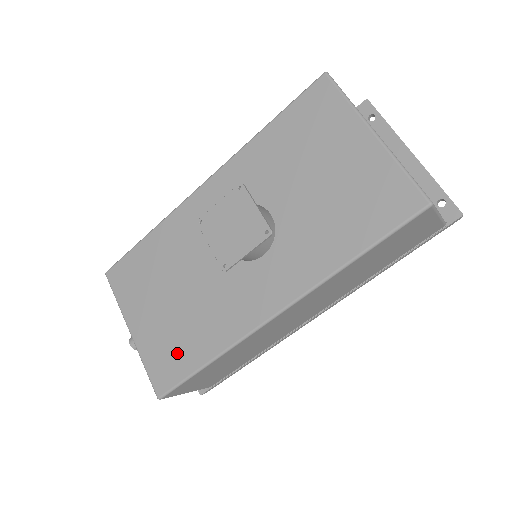
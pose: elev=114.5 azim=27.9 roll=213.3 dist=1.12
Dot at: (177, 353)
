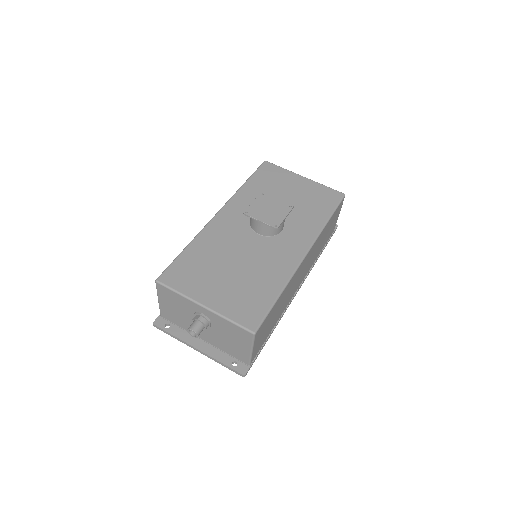
Dot at: (254, 299)
